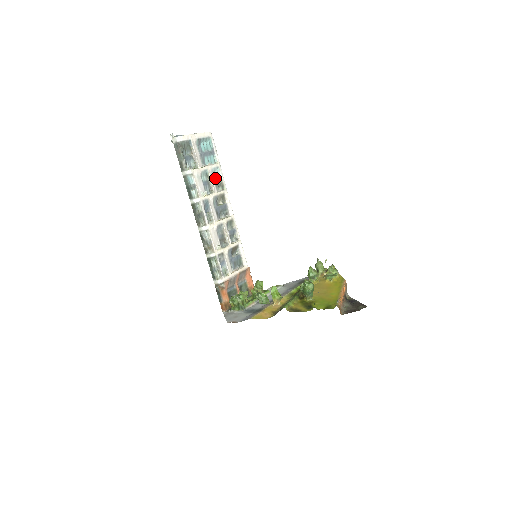
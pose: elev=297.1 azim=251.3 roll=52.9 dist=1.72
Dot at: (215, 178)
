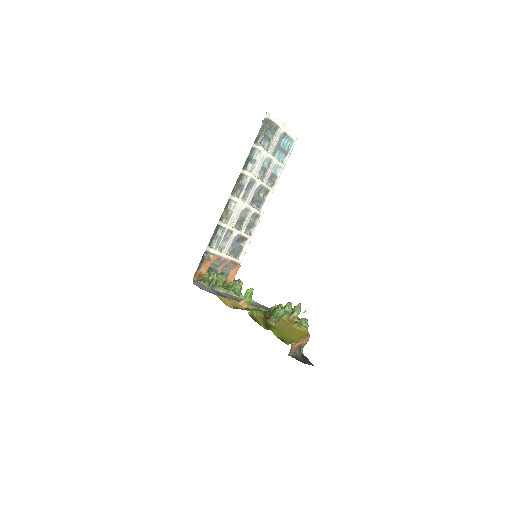
Dot at: (273, 173)
